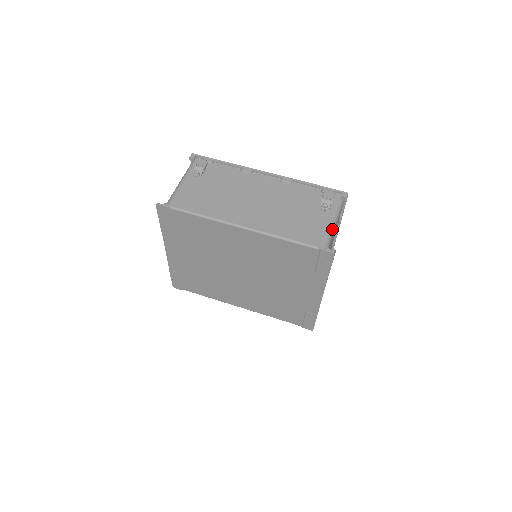
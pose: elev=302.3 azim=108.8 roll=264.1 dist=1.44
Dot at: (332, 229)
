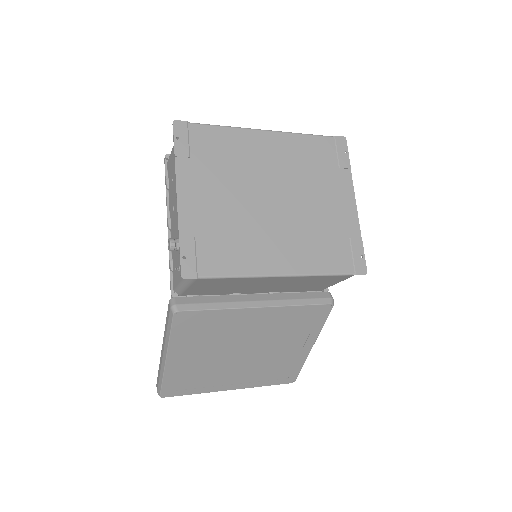
Dot at: occluded
